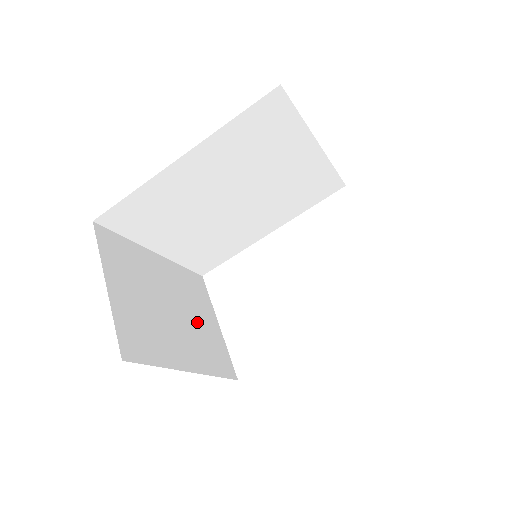
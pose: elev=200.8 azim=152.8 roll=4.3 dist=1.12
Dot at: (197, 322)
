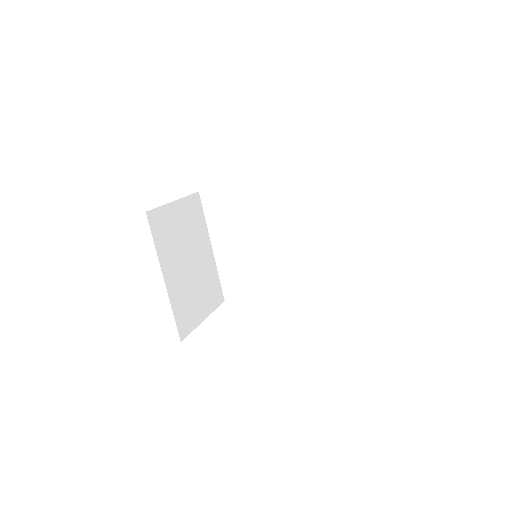
Dot at: (195, 291)
